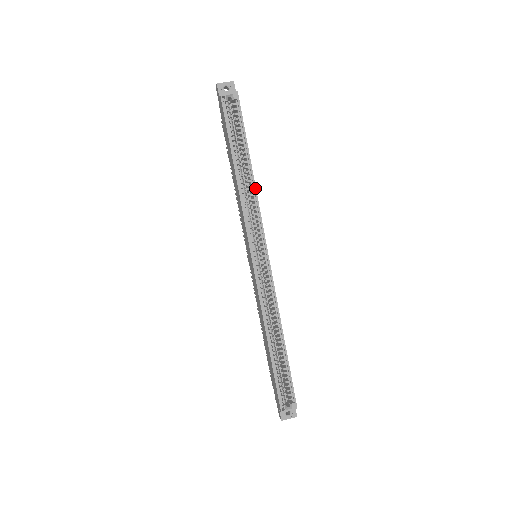
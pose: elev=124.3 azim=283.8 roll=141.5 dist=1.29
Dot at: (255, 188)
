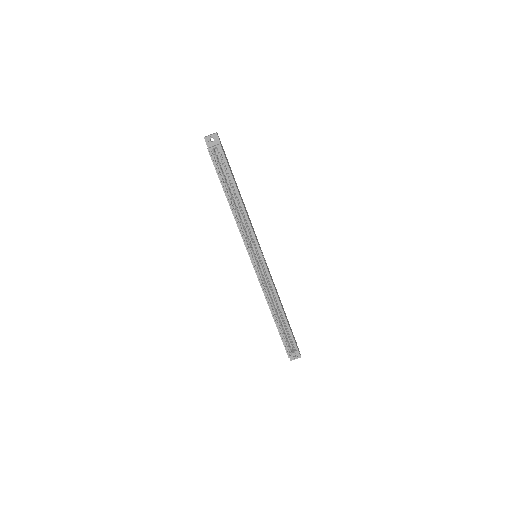
Dot at: (246, 213)
